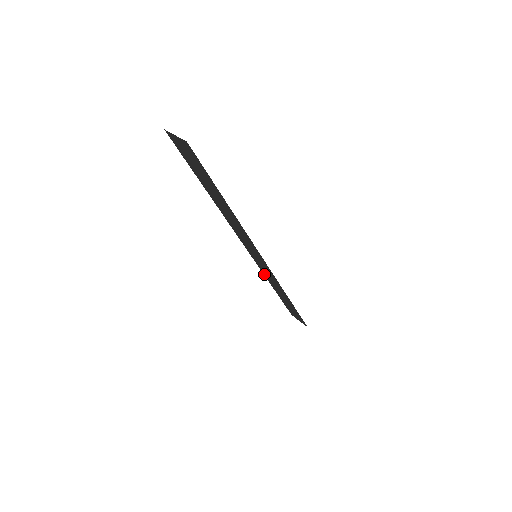
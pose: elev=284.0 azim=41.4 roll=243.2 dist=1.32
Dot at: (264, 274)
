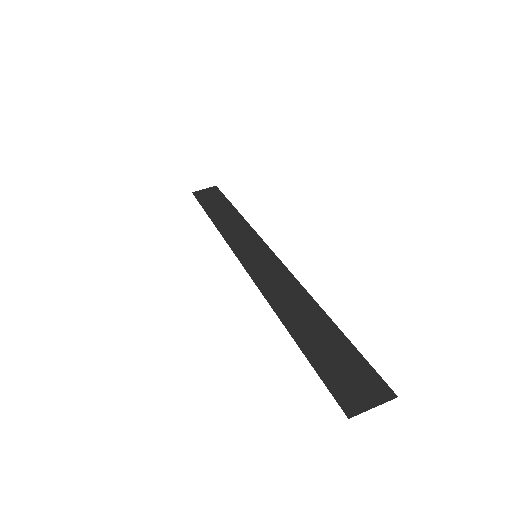
Dot at: (223, 235)
